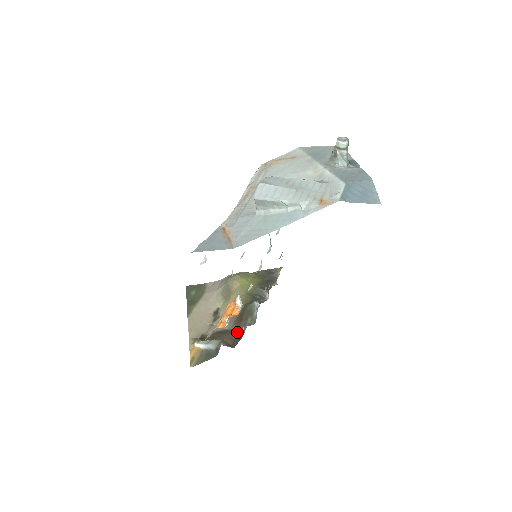
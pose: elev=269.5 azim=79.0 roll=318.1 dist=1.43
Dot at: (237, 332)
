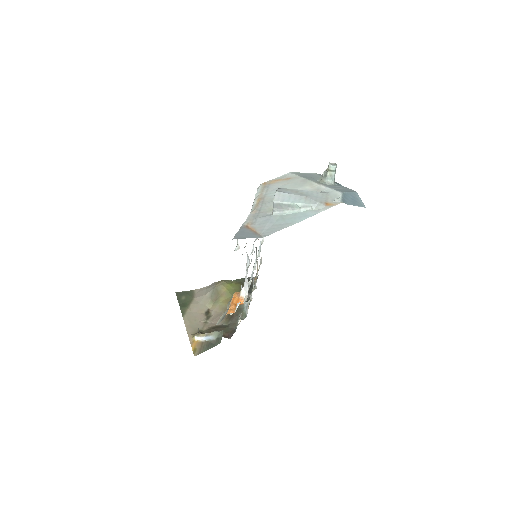
Dot at: (230, 326)
